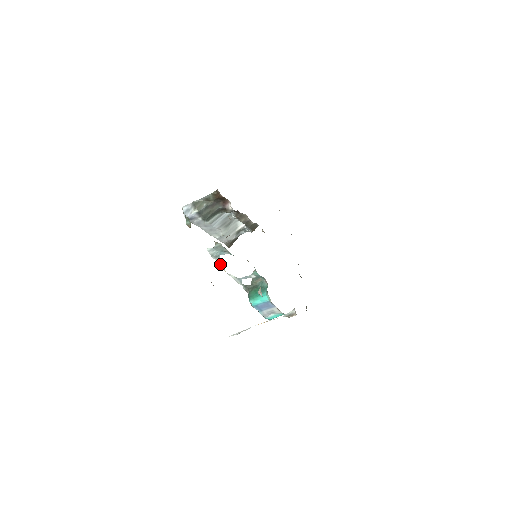
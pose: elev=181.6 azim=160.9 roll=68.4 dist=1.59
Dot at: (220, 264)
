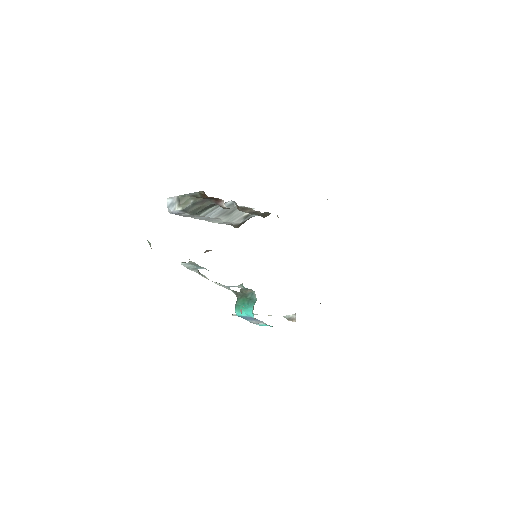
Dot at: (200, 274)
